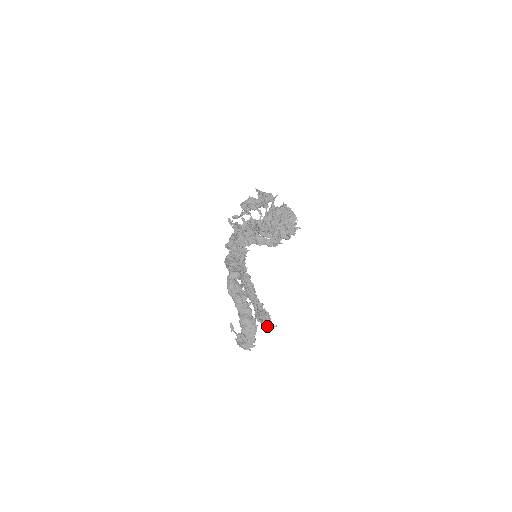
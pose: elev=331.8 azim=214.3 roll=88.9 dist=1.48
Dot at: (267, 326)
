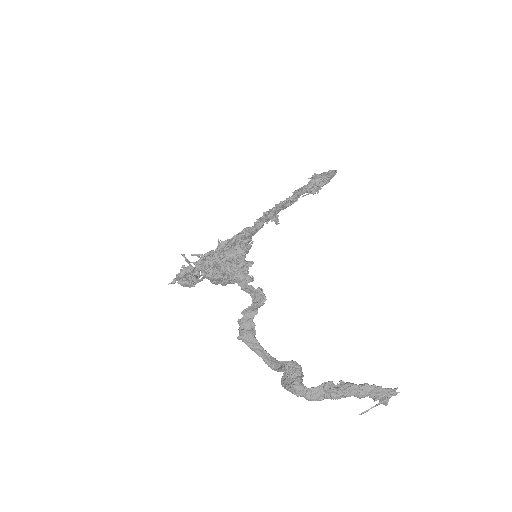
Dot at: occluded
